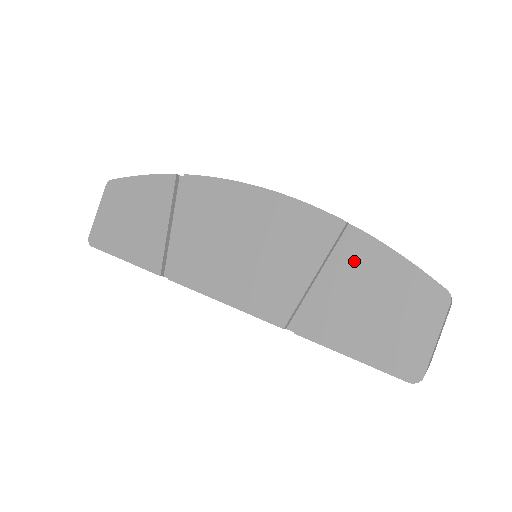
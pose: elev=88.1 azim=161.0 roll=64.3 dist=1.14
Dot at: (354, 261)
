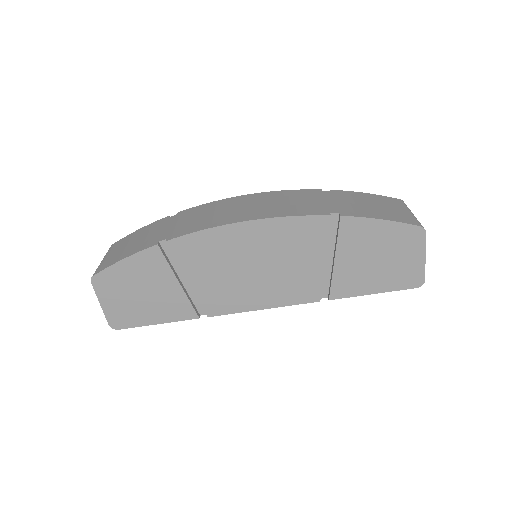
Dot at: (349, 238)
